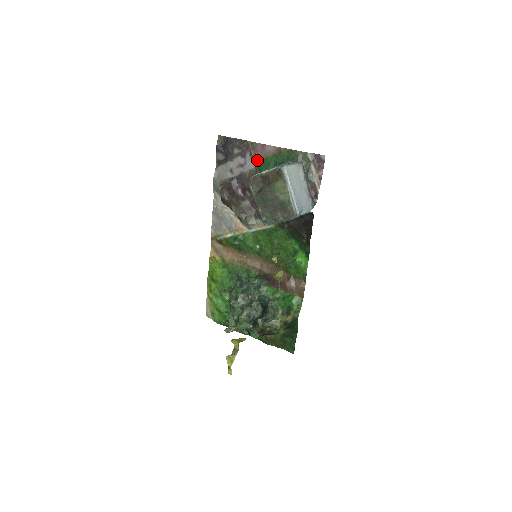
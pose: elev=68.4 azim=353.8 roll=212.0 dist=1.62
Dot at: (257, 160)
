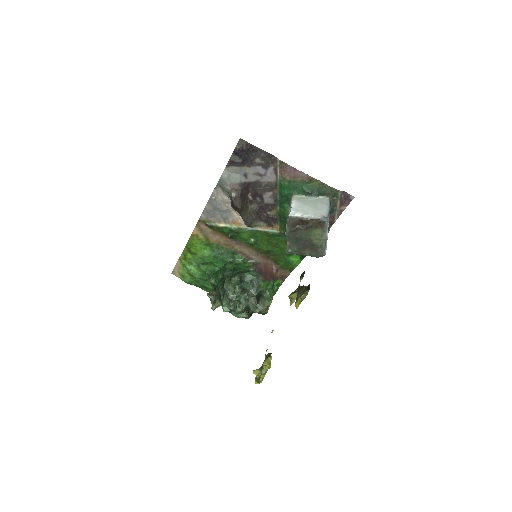
Dot at: (282, 178)
